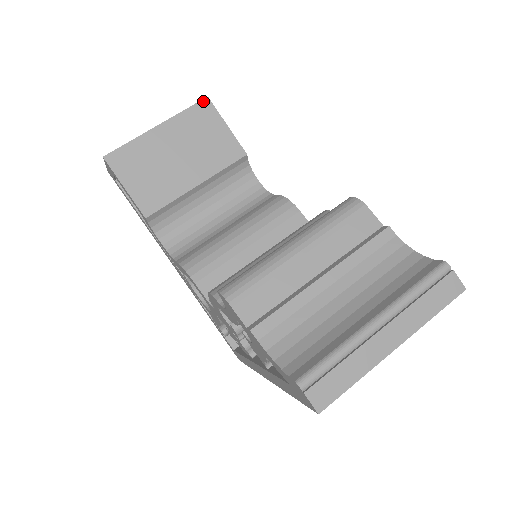
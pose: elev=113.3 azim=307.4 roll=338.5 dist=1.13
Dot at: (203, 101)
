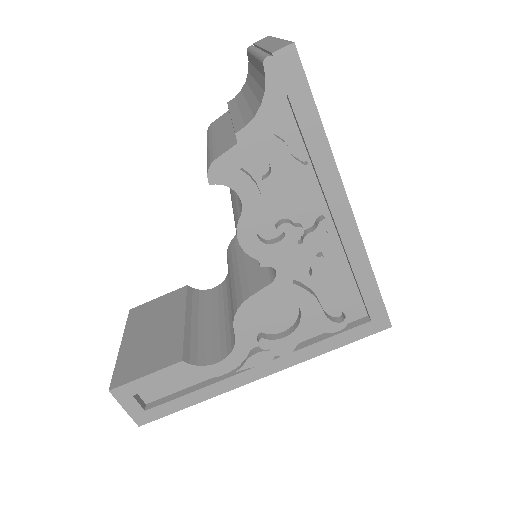
Dot at: (130, 313)
